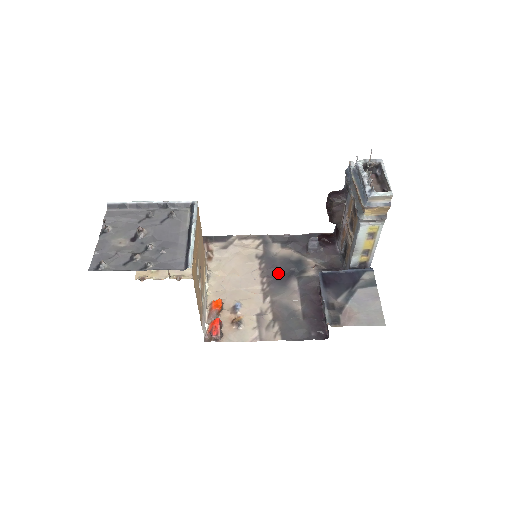
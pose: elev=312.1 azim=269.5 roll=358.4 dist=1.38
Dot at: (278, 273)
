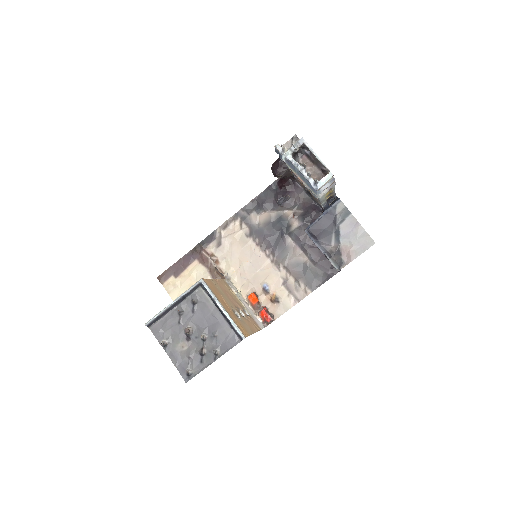
Dot at: (272, 240)
